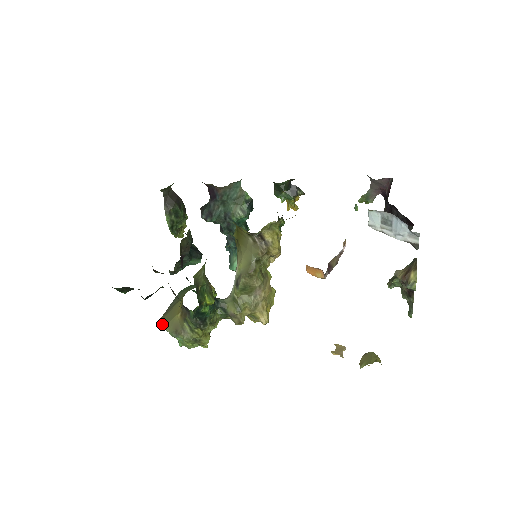
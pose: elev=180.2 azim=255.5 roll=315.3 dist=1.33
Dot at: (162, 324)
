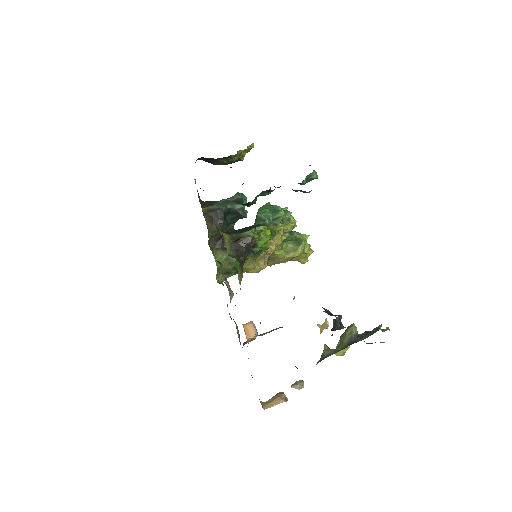
Dot at: occluded
